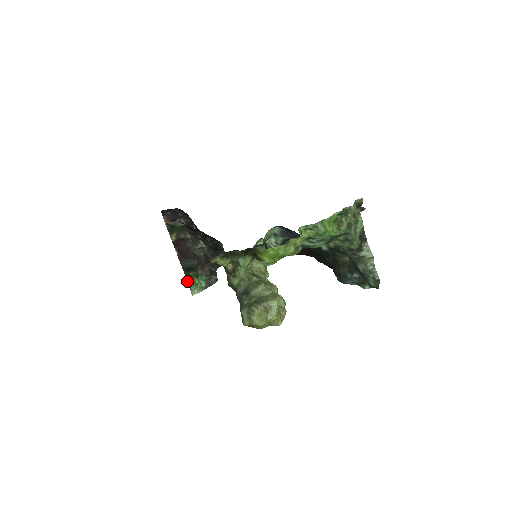
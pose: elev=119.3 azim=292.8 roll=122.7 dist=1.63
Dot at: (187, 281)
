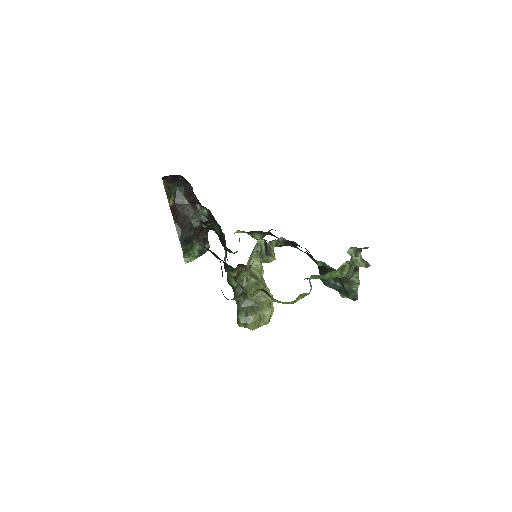
Dot at: (183, 253)
